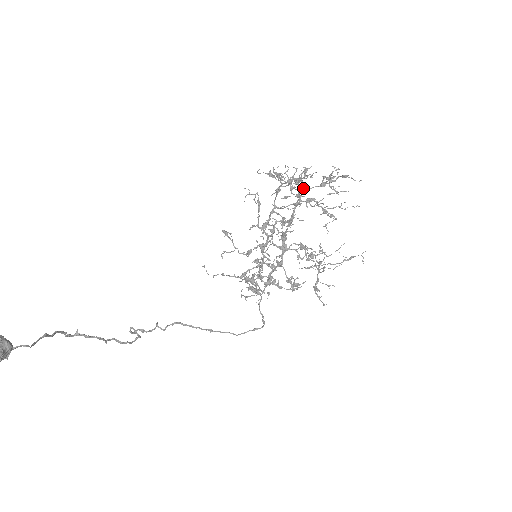
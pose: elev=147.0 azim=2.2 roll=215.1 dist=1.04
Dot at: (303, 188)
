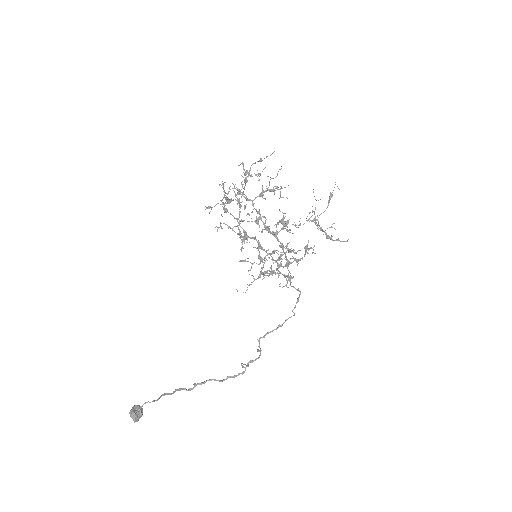
Dot at: (242, 194)
